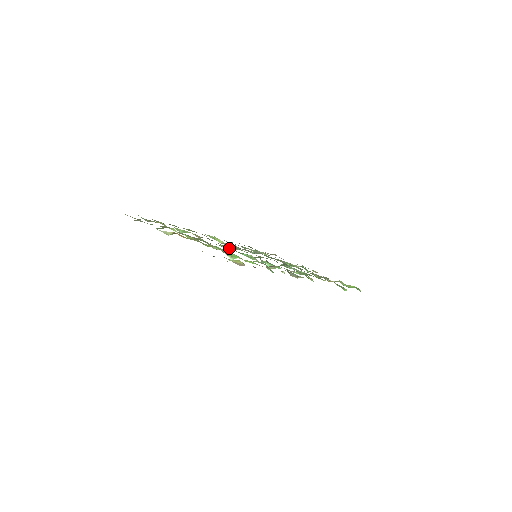
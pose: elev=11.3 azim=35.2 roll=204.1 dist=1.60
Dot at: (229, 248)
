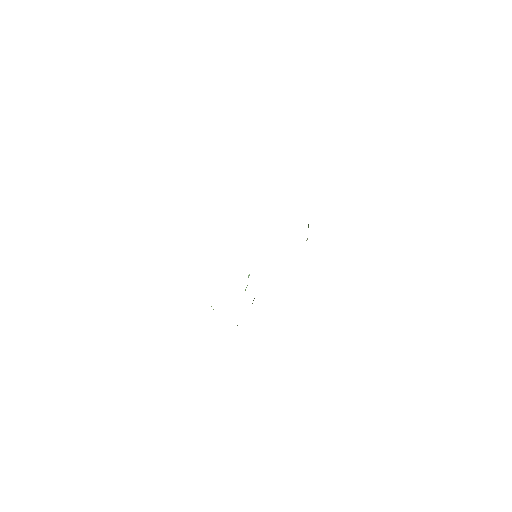
Dot at: occluded
